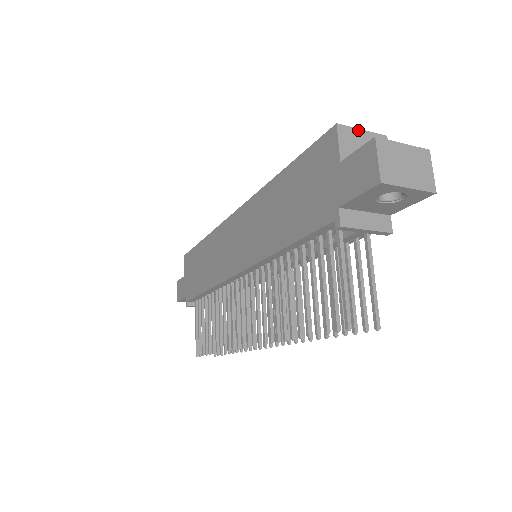
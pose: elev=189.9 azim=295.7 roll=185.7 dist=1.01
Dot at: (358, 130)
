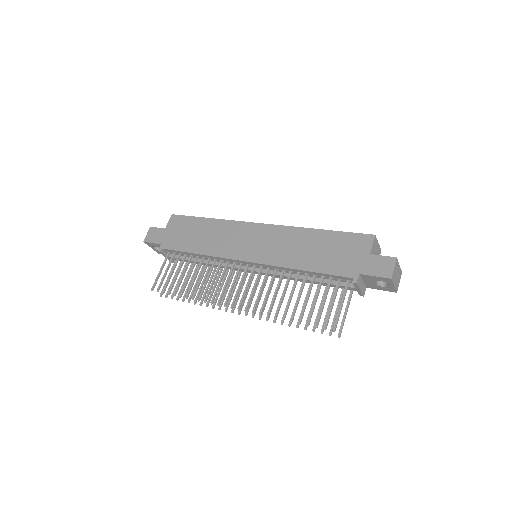
Dot at: occluded
